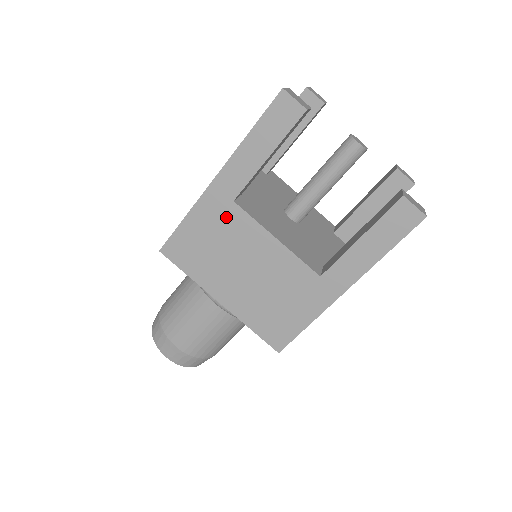
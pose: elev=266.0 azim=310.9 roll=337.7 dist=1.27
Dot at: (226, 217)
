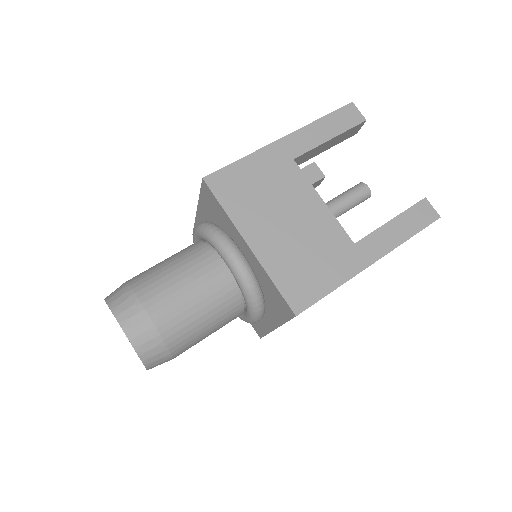
Dot at: (283, 169)
